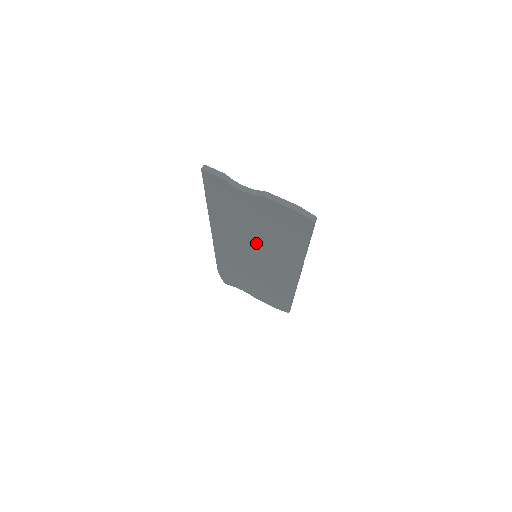
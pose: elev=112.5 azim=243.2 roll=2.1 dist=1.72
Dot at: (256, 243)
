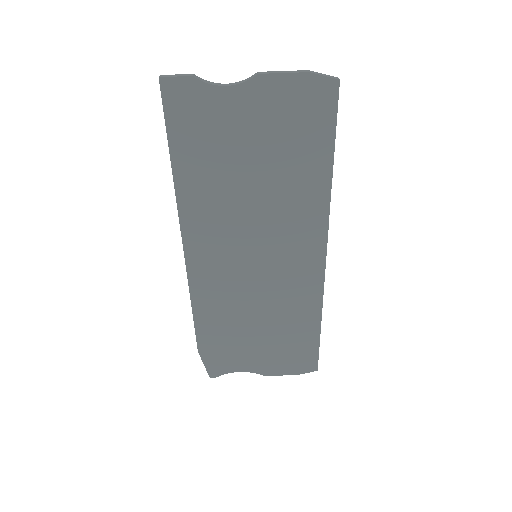
Dot at: (255, 214)
